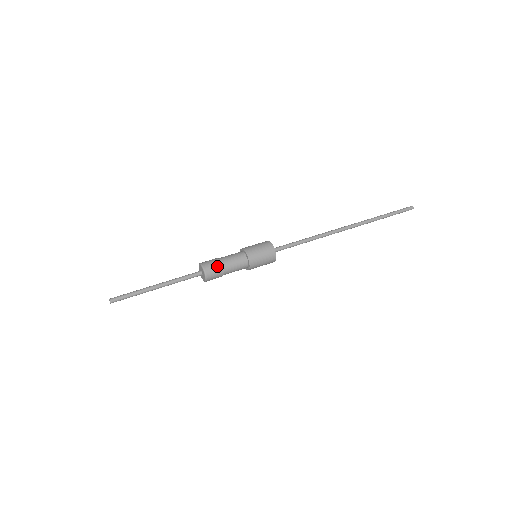
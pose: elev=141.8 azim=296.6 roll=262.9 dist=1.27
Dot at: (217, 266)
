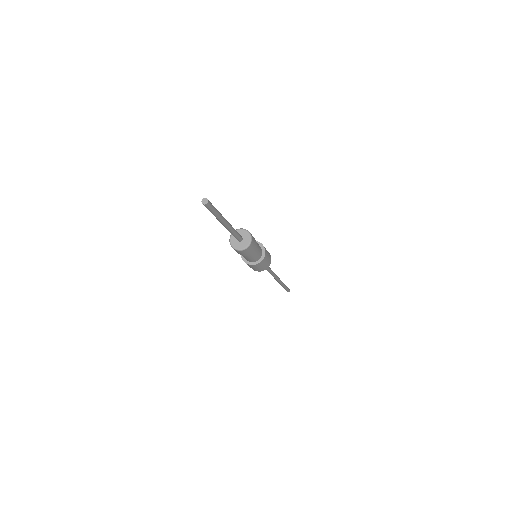
Dot at: occluded
